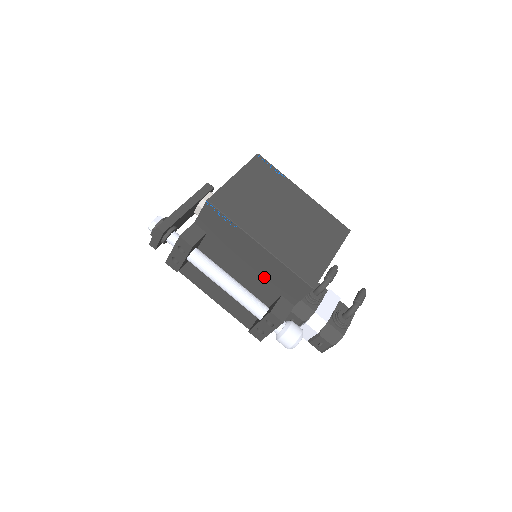
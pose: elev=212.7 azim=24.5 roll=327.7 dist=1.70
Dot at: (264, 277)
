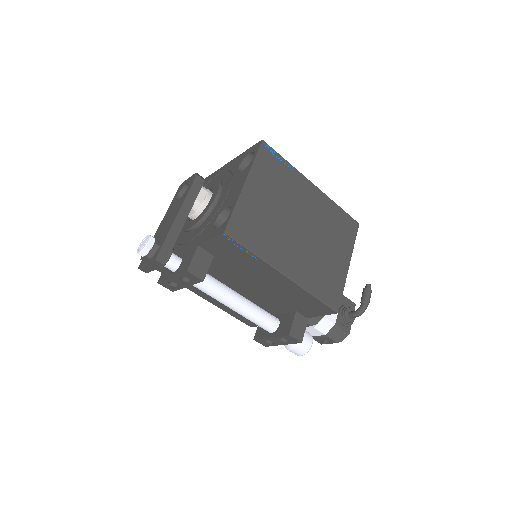
Dot at: (279, 296)
